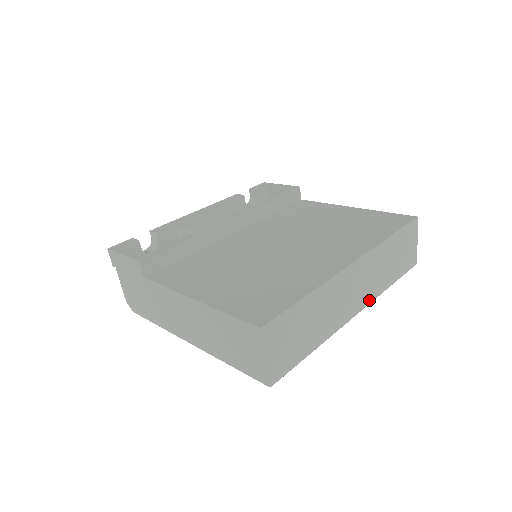
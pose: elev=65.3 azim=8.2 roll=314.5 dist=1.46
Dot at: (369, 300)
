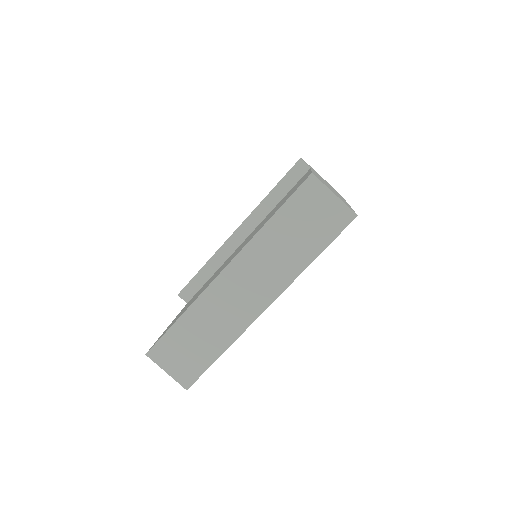
Dot at: (279, 289)
